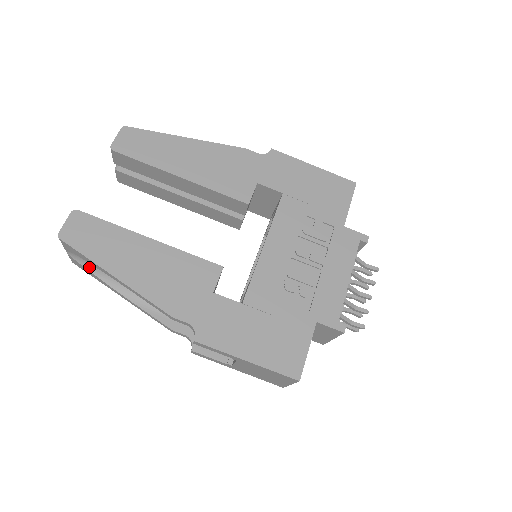
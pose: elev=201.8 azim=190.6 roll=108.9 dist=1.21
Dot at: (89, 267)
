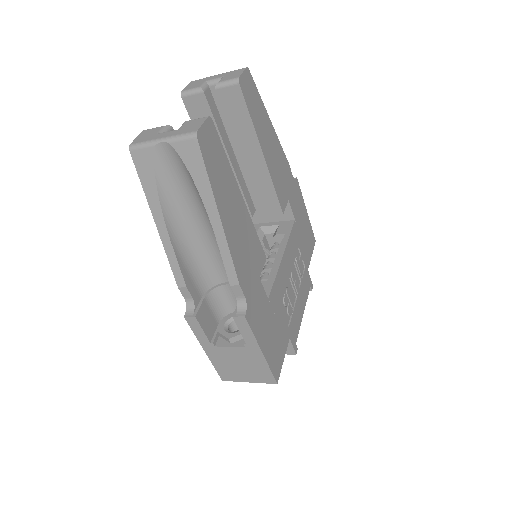
Dot at: (159, 174)
